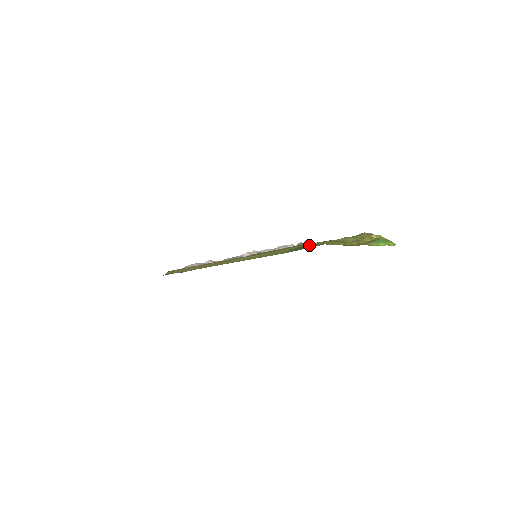
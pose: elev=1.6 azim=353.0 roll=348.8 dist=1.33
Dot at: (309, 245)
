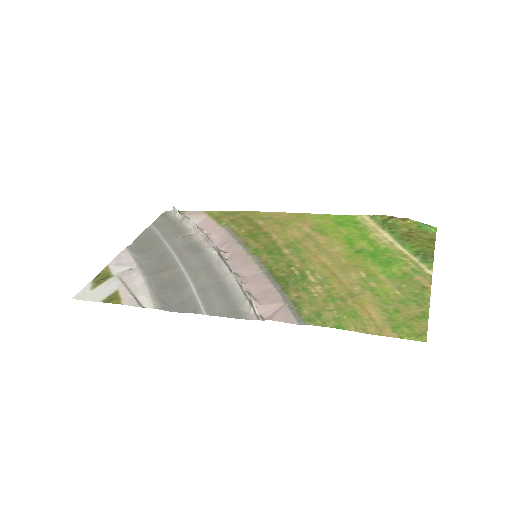
Dot at: (430, 253)
